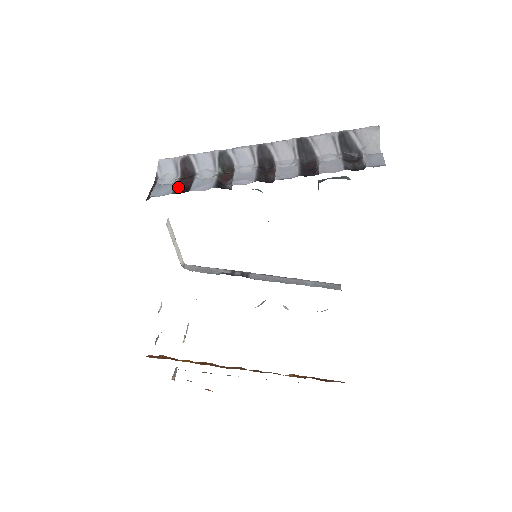
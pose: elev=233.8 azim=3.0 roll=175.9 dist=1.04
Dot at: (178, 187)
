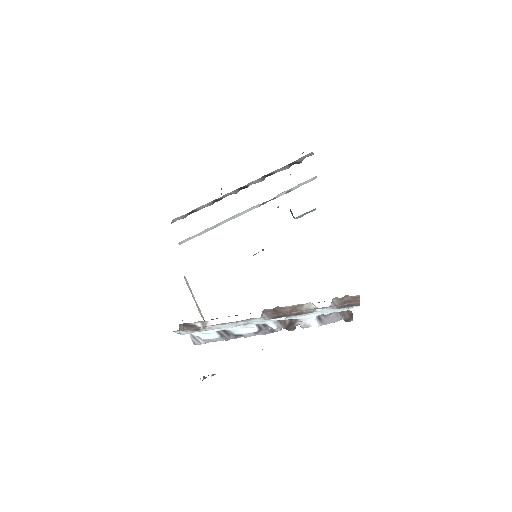
Dot at: occluded
